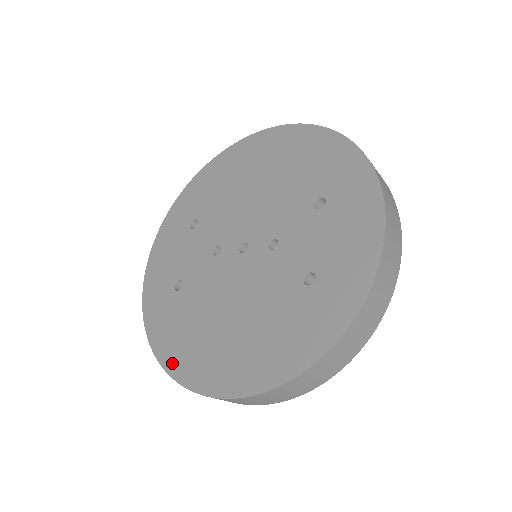
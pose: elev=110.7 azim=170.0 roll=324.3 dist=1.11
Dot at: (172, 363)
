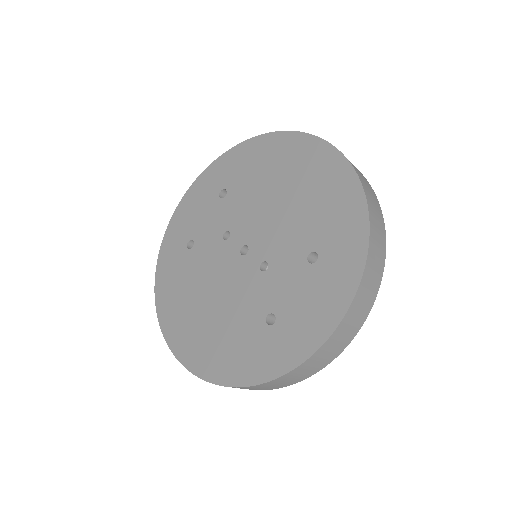
Dot at: (162, 307)
